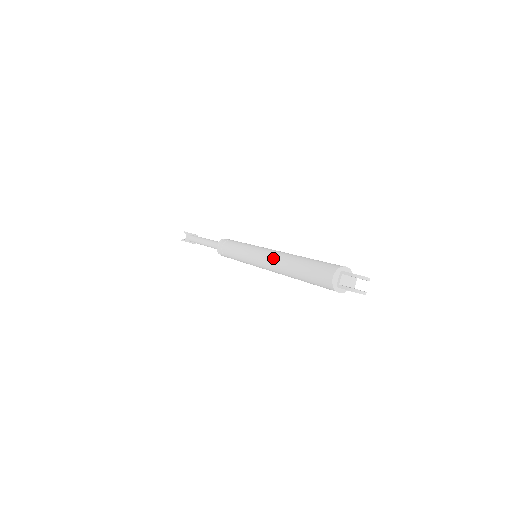
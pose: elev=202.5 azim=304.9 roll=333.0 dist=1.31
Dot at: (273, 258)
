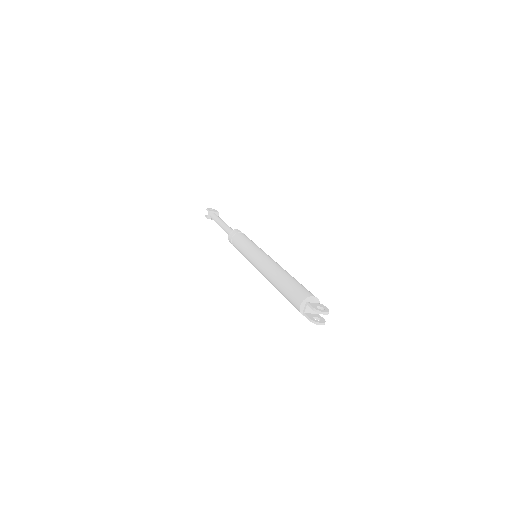
Dot at: (264, 268)
